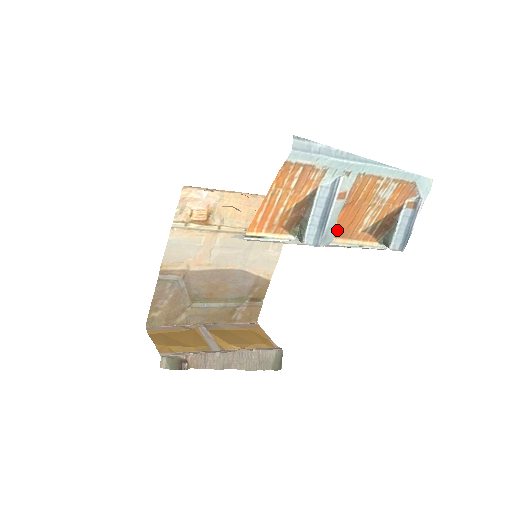
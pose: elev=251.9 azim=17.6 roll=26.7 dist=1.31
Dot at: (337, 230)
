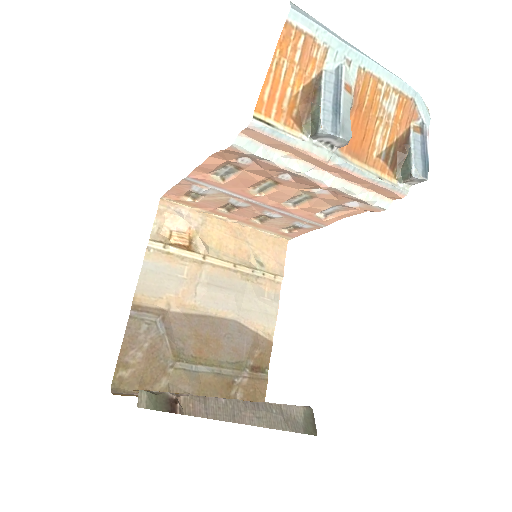
Dot at: (351, 145)
